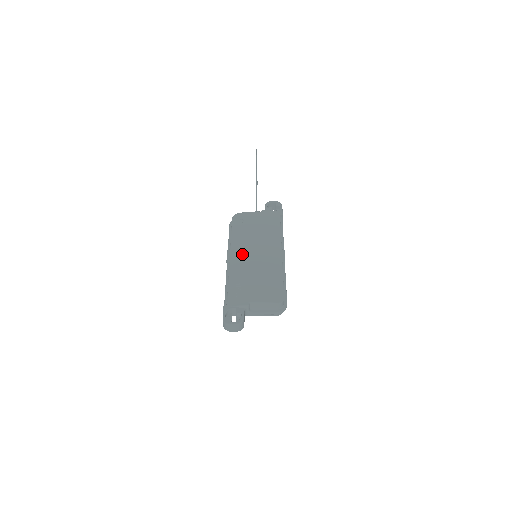
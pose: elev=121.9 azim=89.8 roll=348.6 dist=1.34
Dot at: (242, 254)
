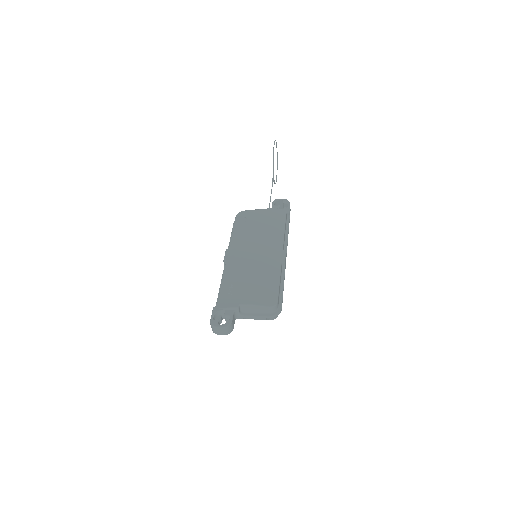
Dot at: (240, 254)
